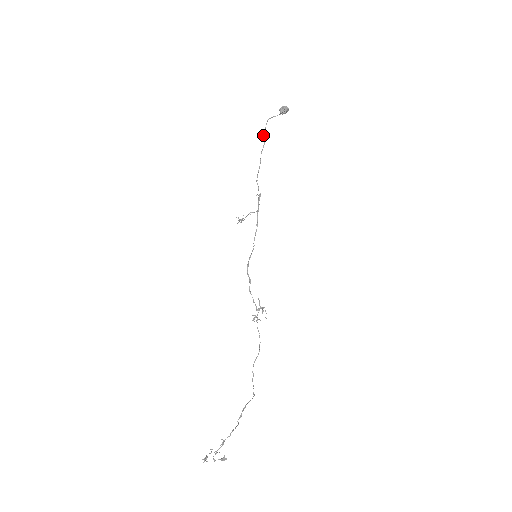
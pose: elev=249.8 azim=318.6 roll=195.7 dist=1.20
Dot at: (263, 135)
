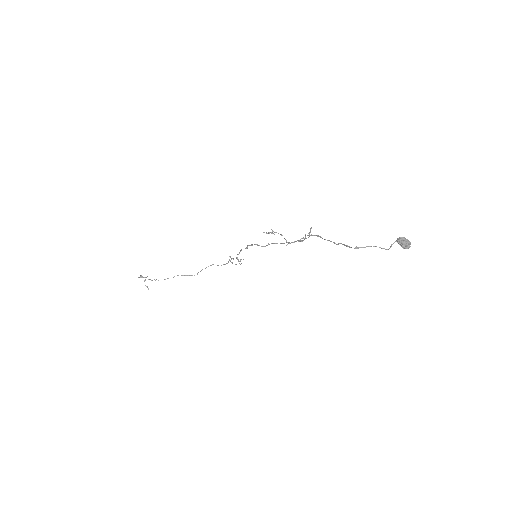
Dot at: (342, 244)
